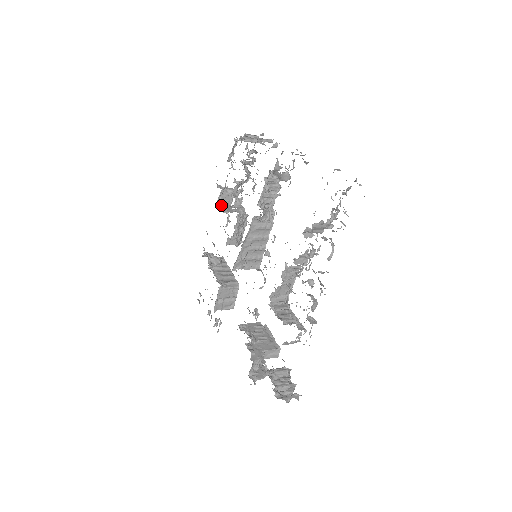
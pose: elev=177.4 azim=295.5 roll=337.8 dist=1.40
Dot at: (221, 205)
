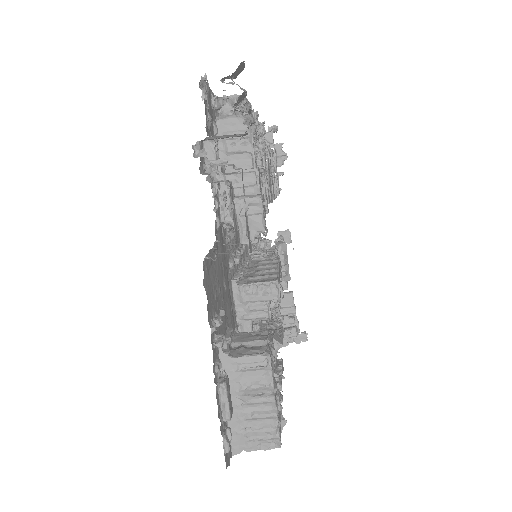
Dot at: occluded
